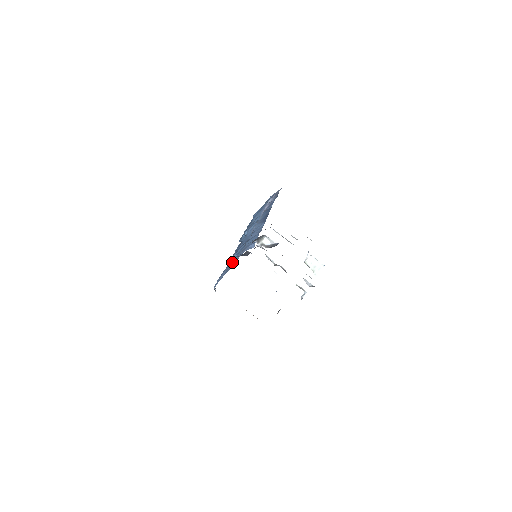
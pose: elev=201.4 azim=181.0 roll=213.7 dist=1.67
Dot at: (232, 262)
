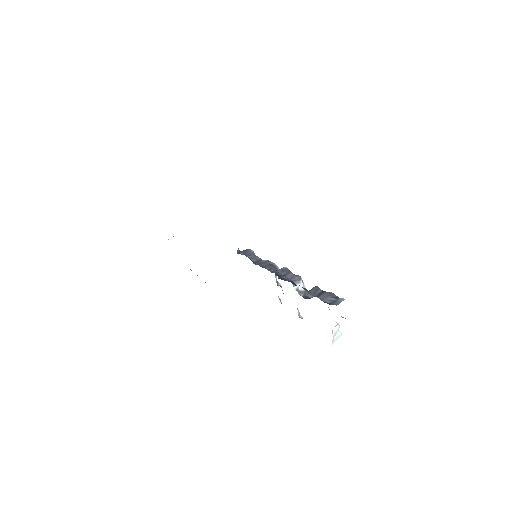
Dot at: occluded
